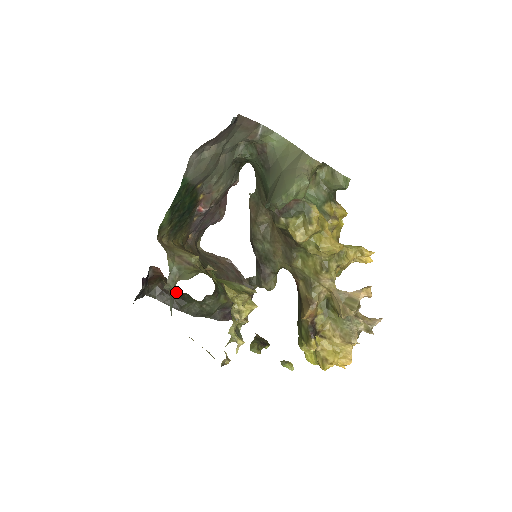
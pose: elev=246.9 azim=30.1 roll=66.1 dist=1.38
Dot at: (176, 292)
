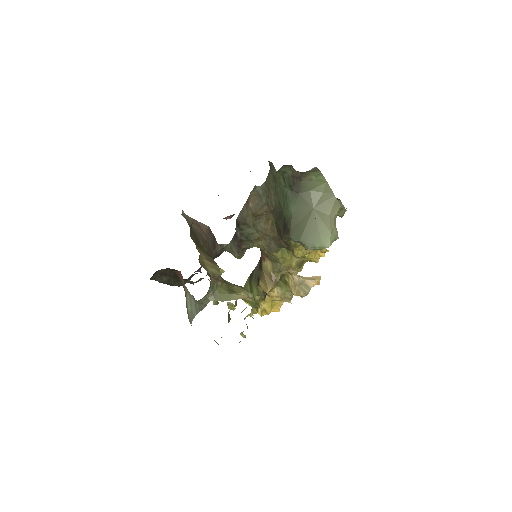
Dot at: occluded
